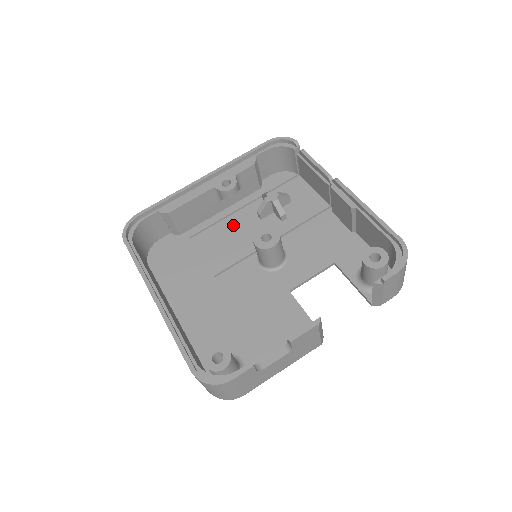
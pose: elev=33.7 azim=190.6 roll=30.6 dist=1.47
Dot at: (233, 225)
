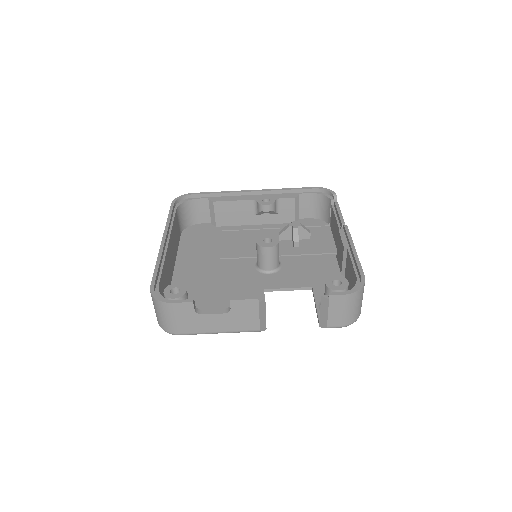
Dot at: (257, 235)
